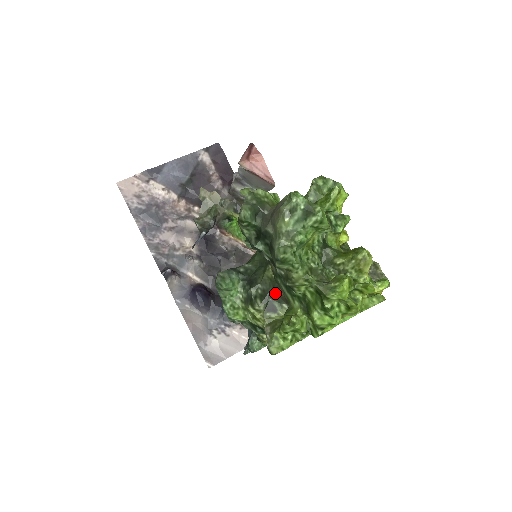
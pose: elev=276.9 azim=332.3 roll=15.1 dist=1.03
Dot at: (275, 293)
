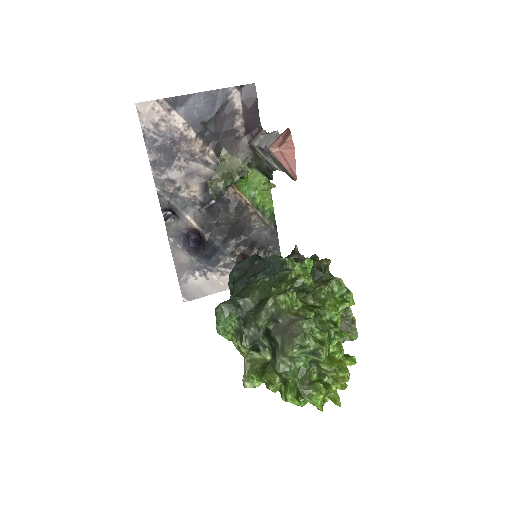
Dot at: occluded
